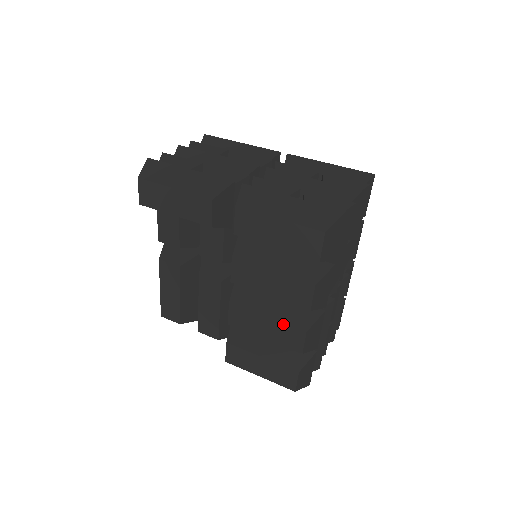
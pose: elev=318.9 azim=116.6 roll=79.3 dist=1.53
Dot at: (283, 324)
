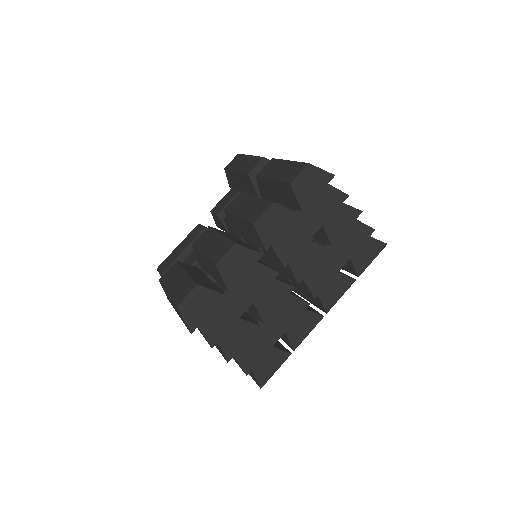
Dot at: (226, 238)
